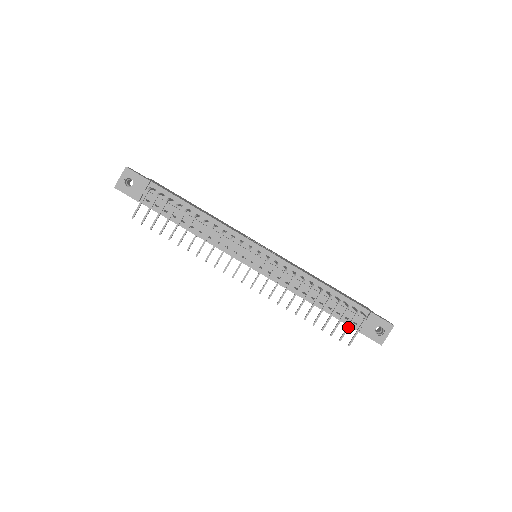
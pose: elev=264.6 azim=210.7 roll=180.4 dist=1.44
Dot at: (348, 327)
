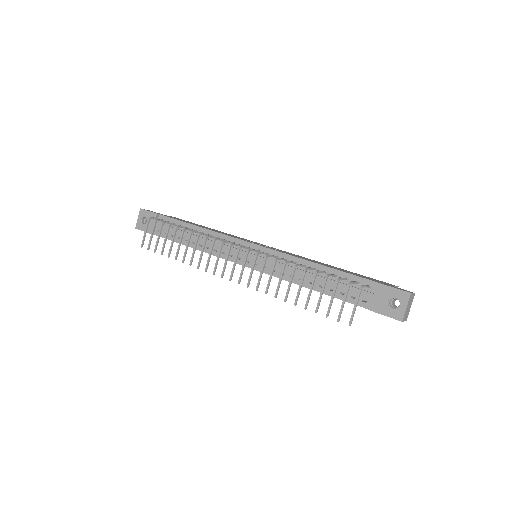
Dot at: (343, 303)
